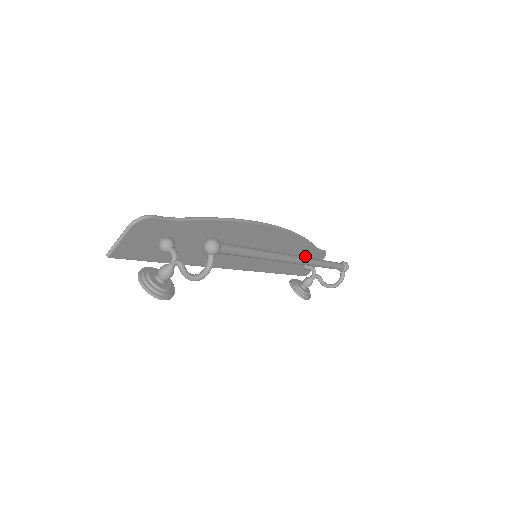
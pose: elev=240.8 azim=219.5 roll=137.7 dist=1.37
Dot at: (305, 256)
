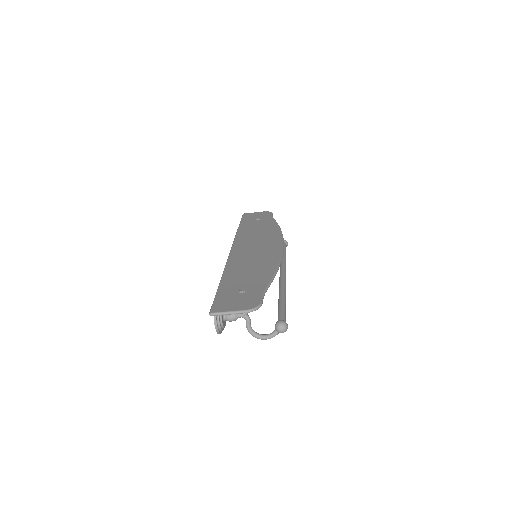
Dot at: occluded
